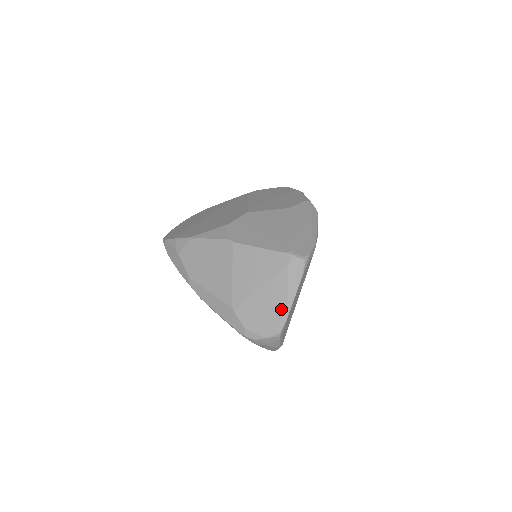
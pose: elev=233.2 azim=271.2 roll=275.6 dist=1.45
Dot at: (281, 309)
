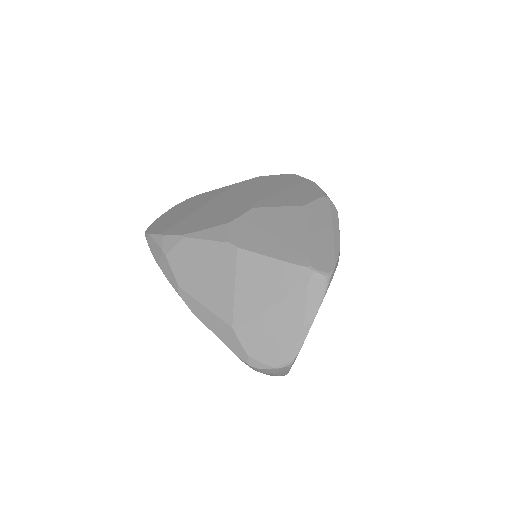
Dot at: (295, 335)
